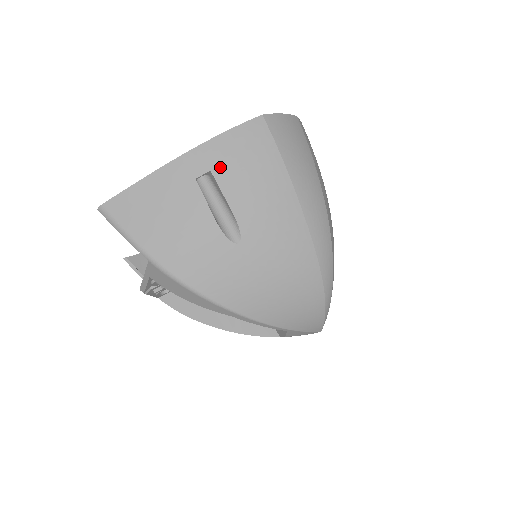
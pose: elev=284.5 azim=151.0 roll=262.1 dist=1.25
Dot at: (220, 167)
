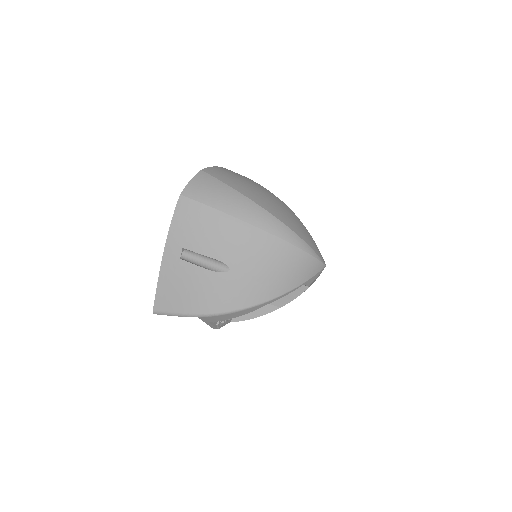
Dot at: (185, 242)
